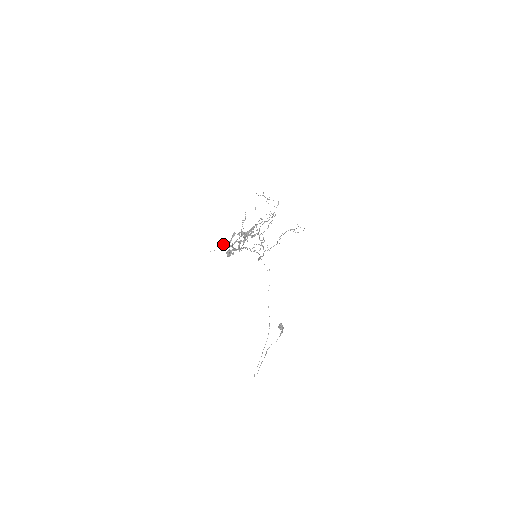
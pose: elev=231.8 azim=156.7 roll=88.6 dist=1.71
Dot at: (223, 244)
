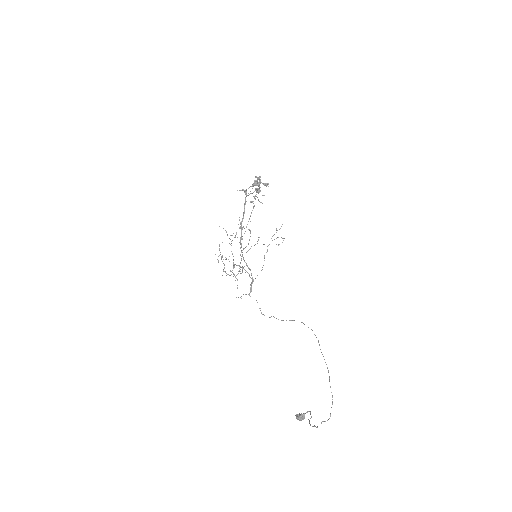
Dot at: (242, 189)
